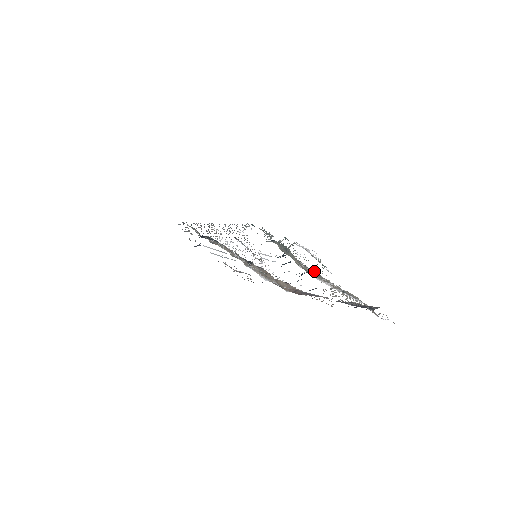
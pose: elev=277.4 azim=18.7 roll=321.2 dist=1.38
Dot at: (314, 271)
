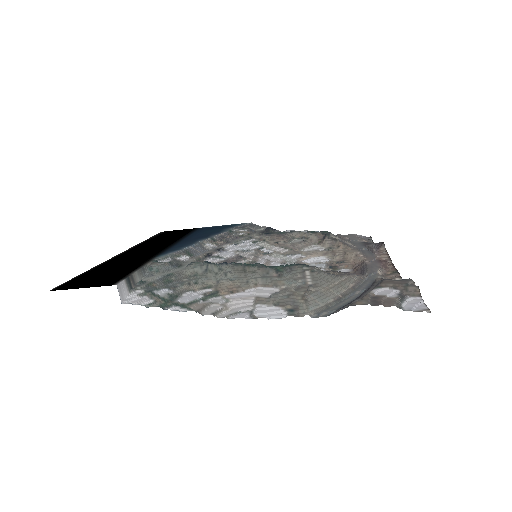
Dot at: (275, 269)
